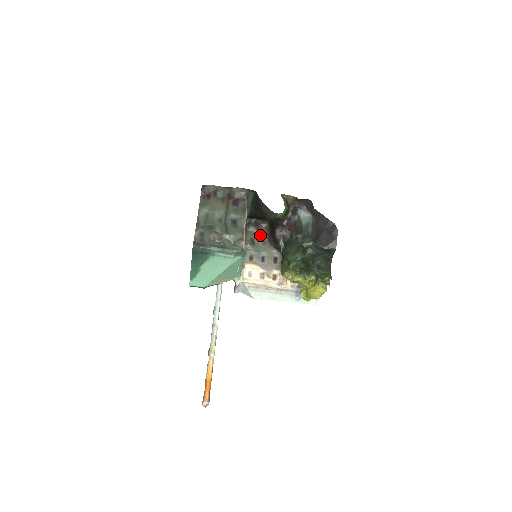
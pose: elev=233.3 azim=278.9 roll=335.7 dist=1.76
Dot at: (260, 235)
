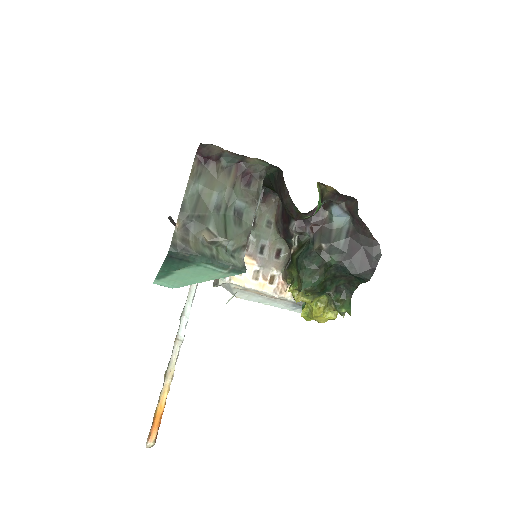
Dot at: (266, 211)
